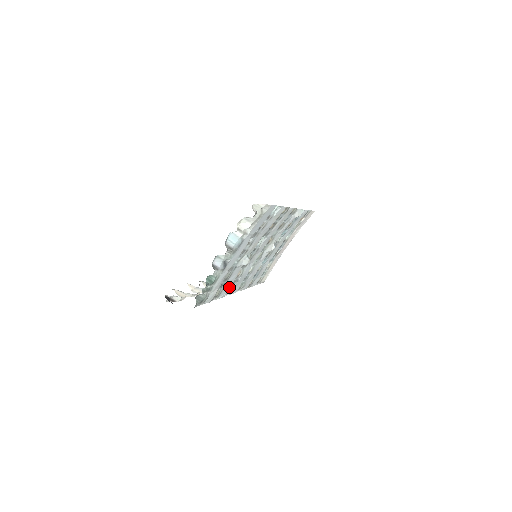
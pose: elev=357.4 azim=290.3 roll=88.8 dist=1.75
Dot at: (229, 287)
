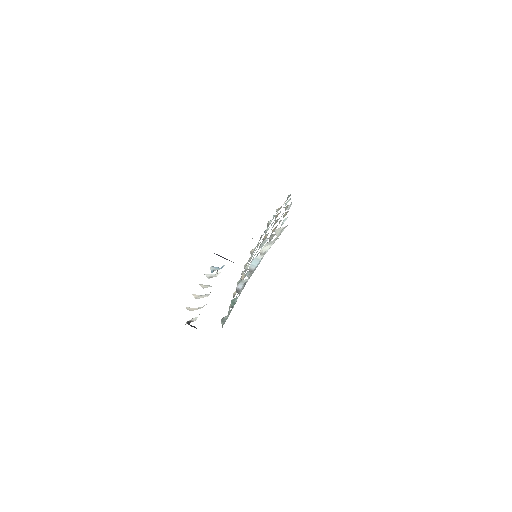
Dot at: occluded
